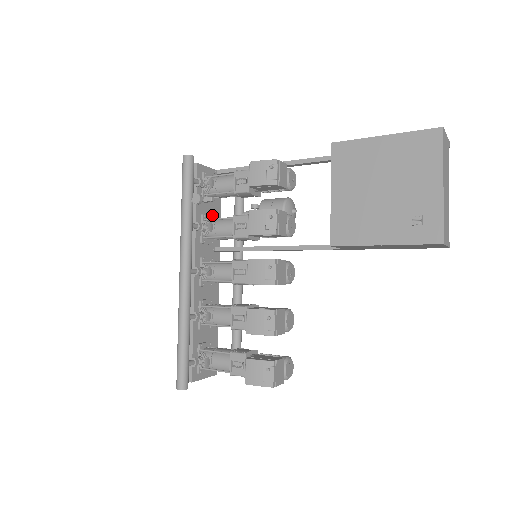
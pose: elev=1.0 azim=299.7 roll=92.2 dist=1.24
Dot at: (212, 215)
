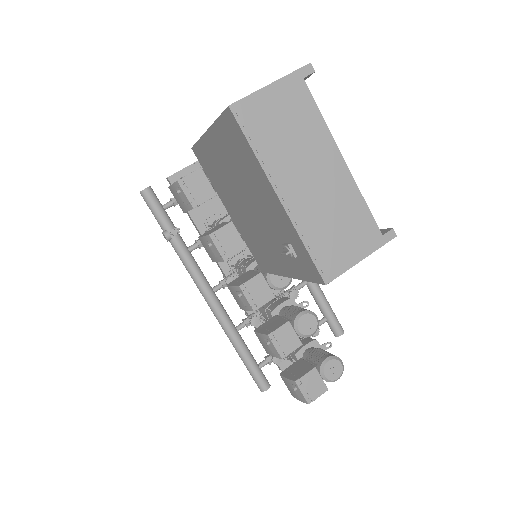
Dot at: (220, 210)
